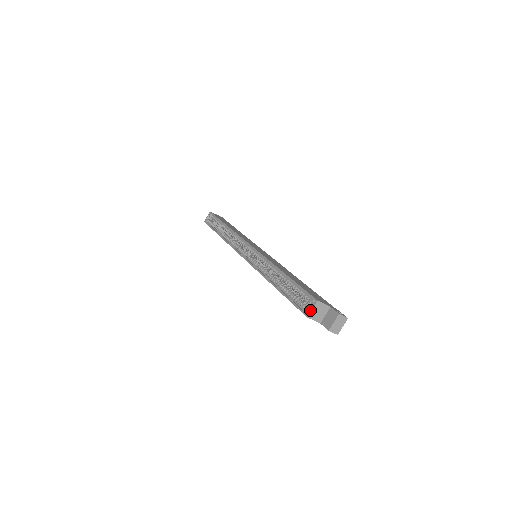
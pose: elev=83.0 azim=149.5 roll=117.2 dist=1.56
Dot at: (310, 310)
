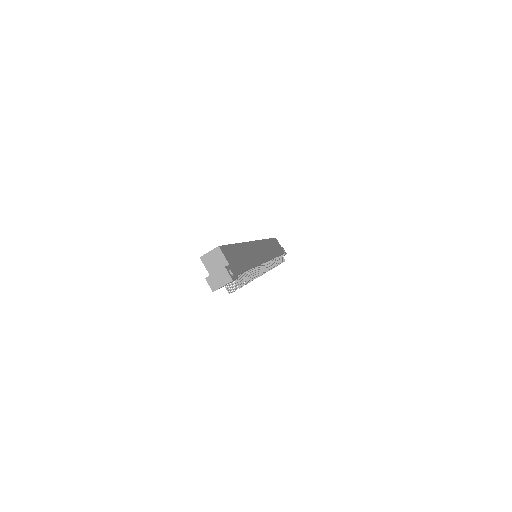
Dot at: occluded
